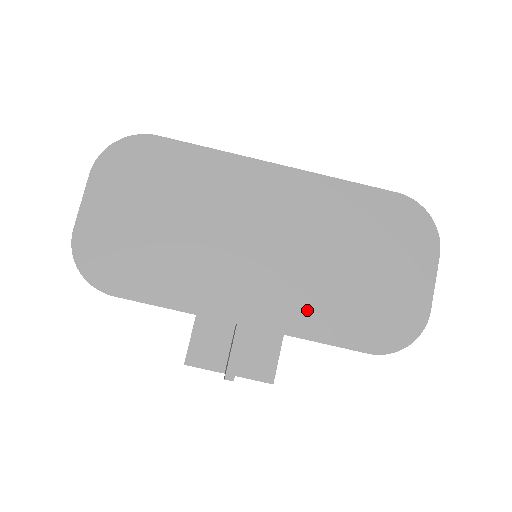
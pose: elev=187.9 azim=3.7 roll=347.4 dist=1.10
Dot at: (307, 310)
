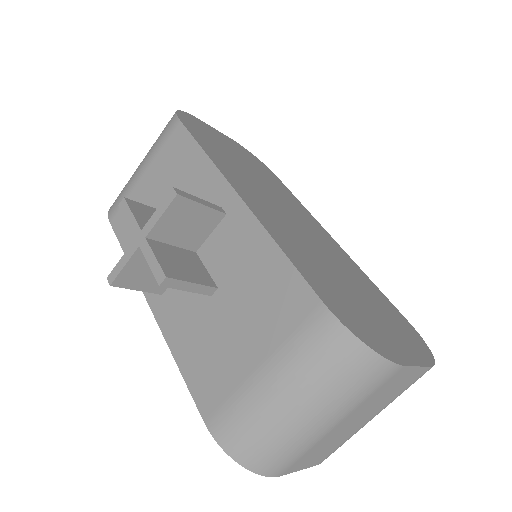
Dot at: (293, 246)
